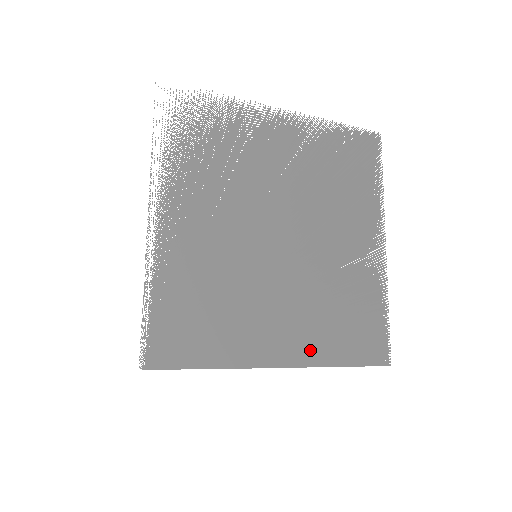
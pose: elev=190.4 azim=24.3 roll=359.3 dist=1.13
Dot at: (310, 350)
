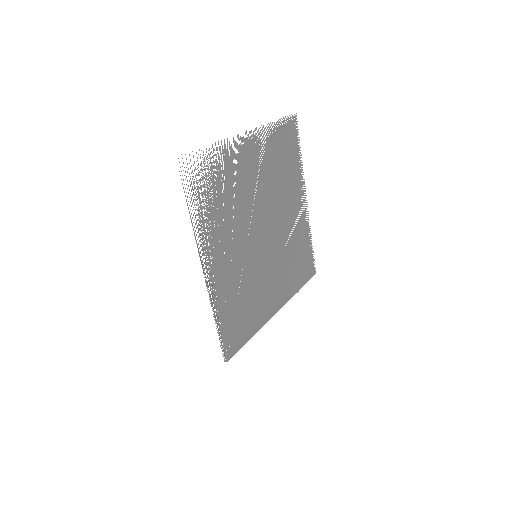
Dot at: (286, 293)
